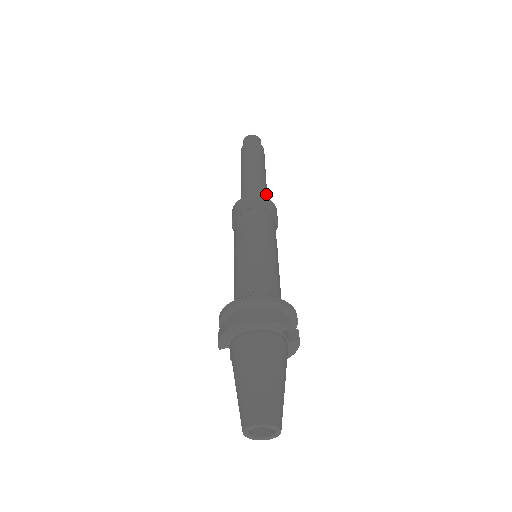
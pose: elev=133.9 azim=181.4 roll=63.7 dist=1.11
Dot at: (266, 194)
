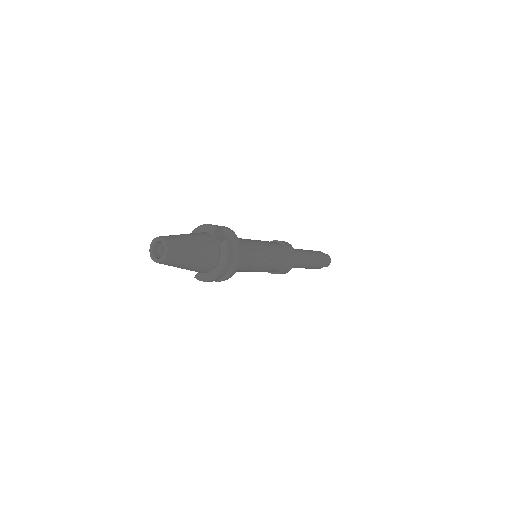
Dot at: (297, 252)
